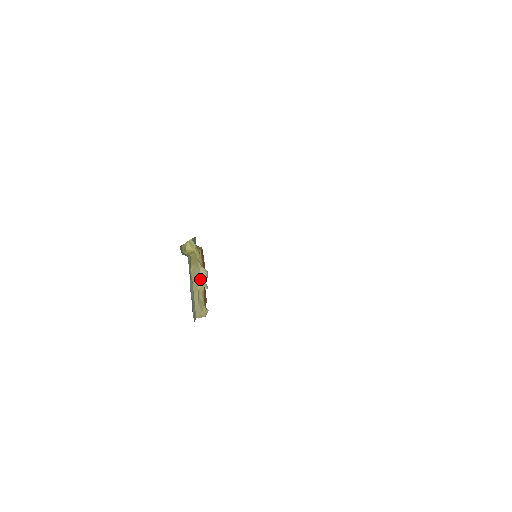
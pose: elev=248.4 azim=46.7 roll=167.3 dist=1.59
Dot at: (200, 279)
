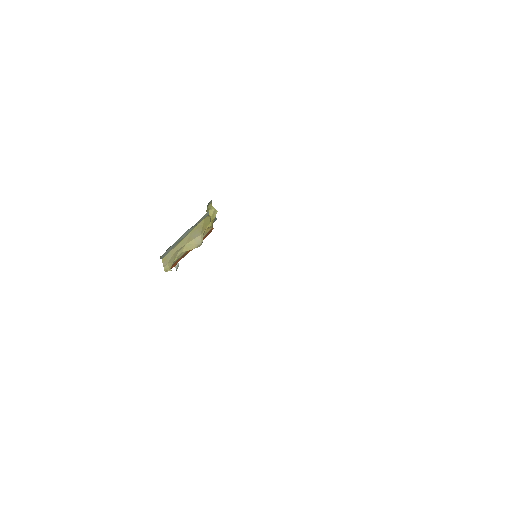
Dot at: (193, 241)
